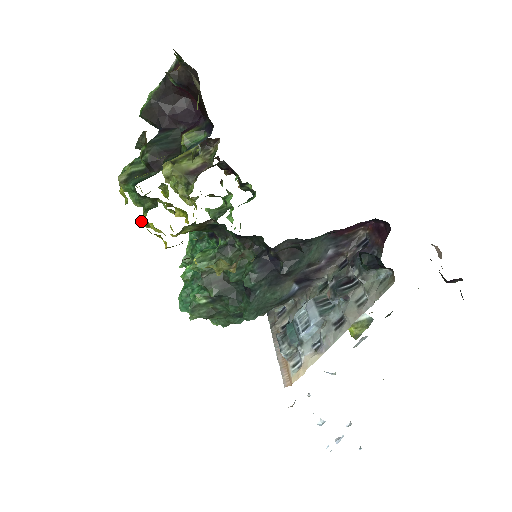
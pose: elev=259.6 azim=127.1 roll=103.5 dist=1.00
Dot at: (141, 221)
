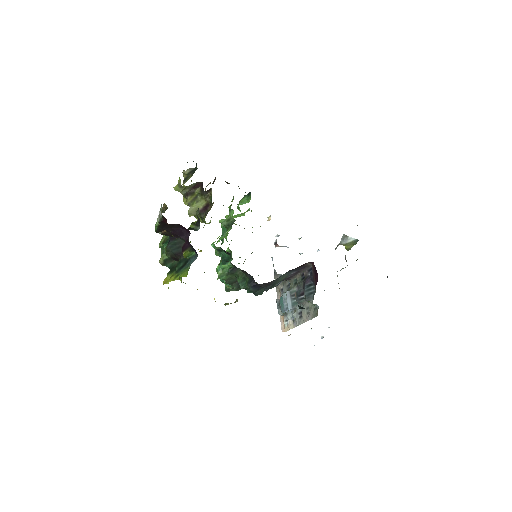
Dot at: (180, 280)
